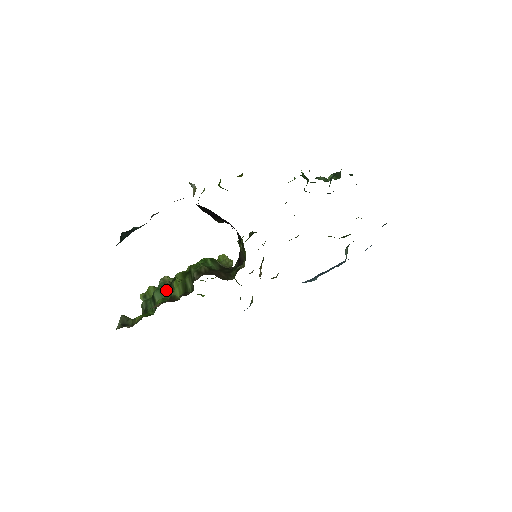
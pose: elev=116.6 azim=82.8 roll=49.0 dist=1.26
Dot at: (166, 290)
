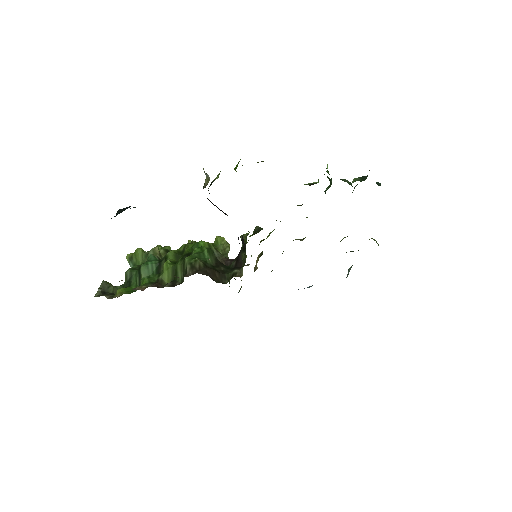
Dot at: (154, 267)
